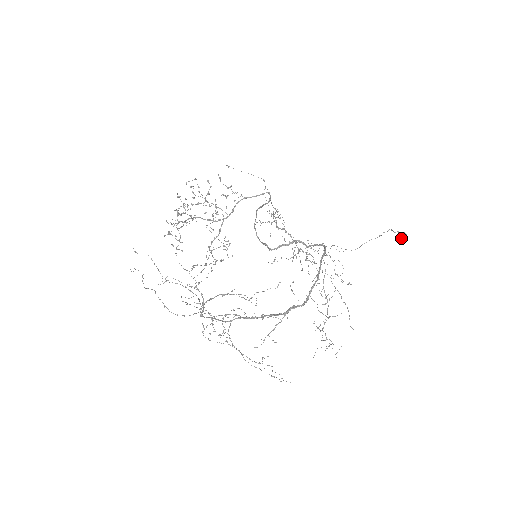
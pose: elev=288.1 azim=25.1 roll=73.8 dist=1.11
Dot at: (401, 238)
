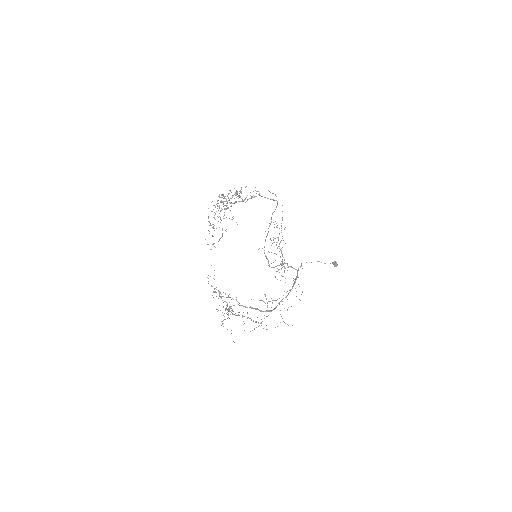
Dot at: (334, 265)
